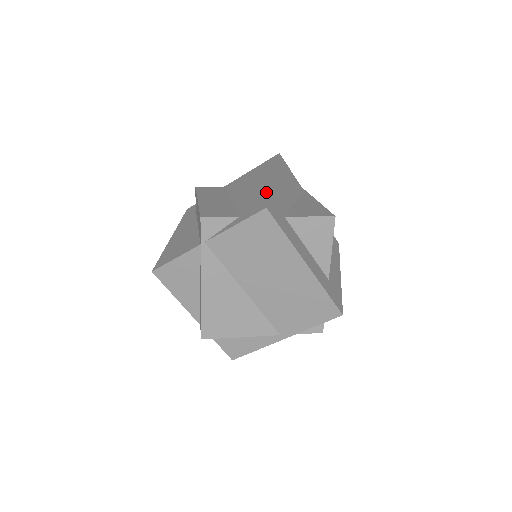
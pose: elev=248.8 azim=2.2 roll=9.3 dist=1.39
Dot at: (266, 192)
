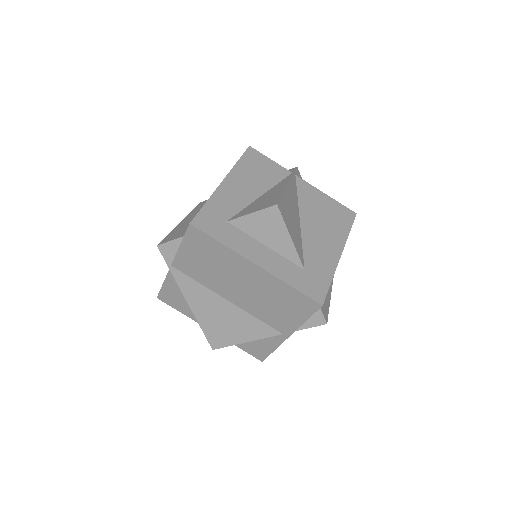
Dot at: (206, 202)
